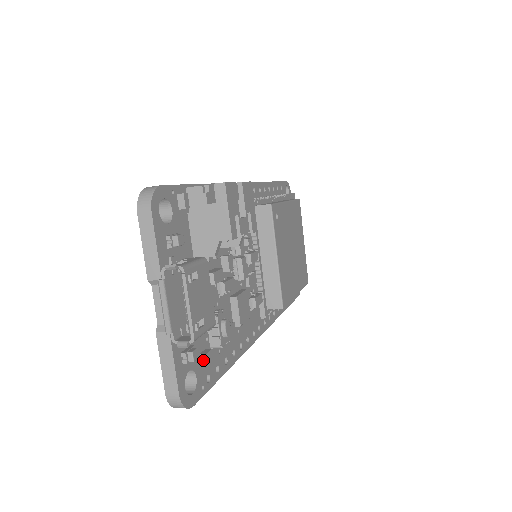
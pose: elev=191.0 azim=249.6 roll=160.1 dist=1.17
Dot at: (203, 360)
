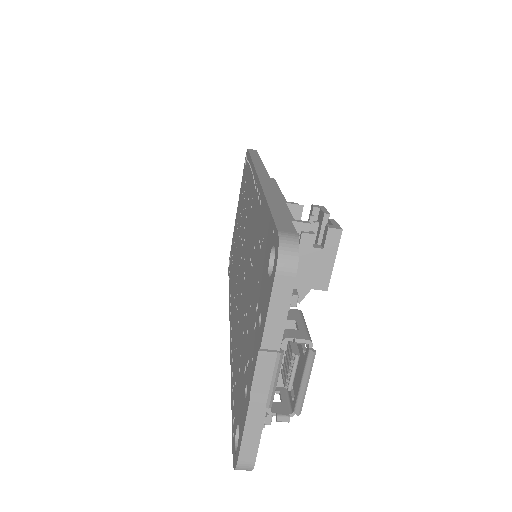
Dot at: occluded
